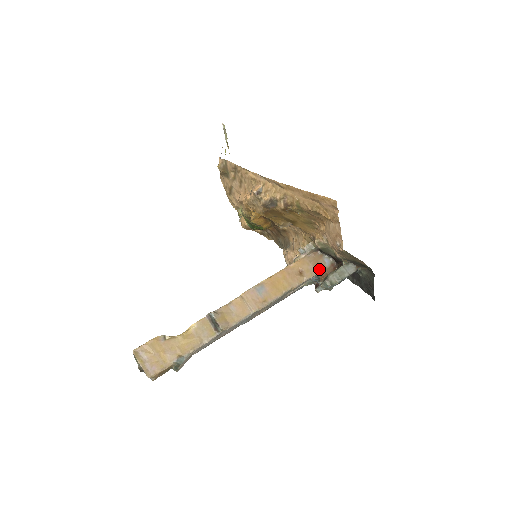
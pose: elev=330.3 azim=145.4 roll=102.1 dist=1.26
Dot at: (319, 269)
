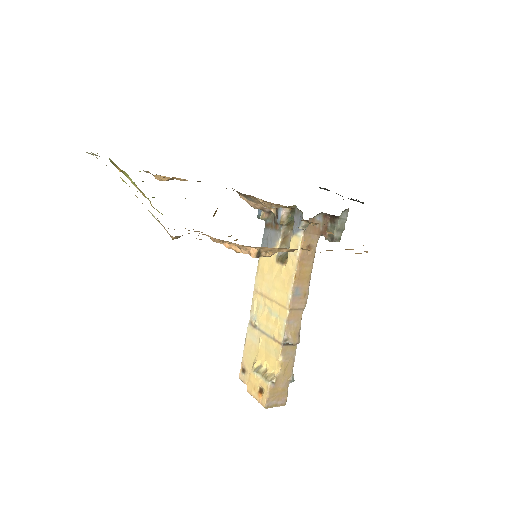
Dot at: (319, 231)
